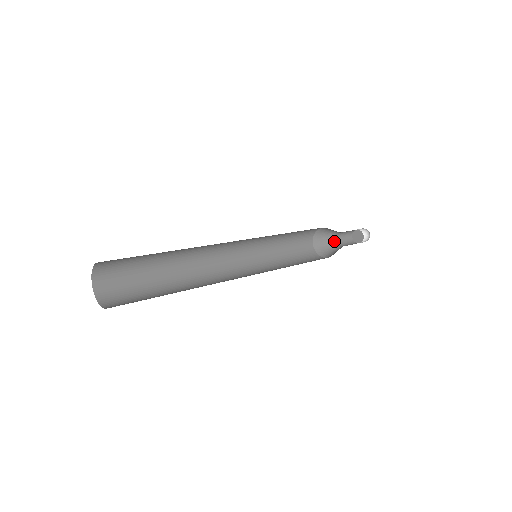
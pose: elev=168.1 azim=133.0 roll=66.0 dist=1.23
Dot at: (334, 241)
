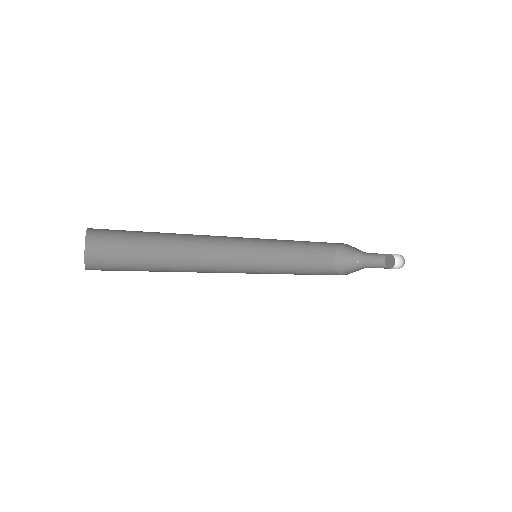
Dot at: (360, 263)
